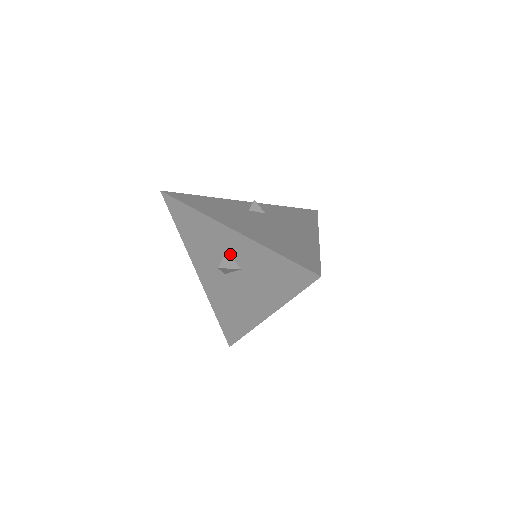
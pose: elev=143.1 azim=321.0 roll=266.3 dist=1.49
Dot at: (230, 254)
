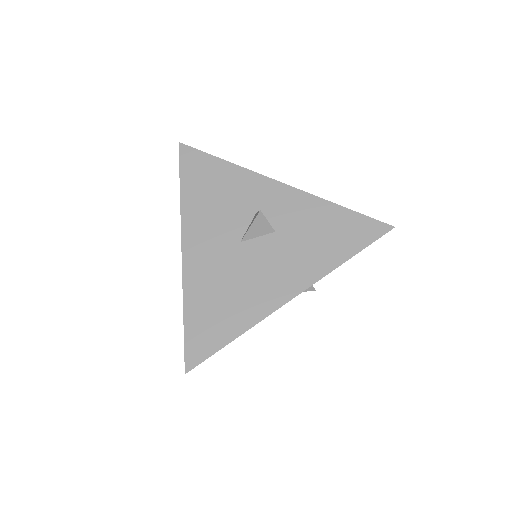
Dot at: (263, 213)
